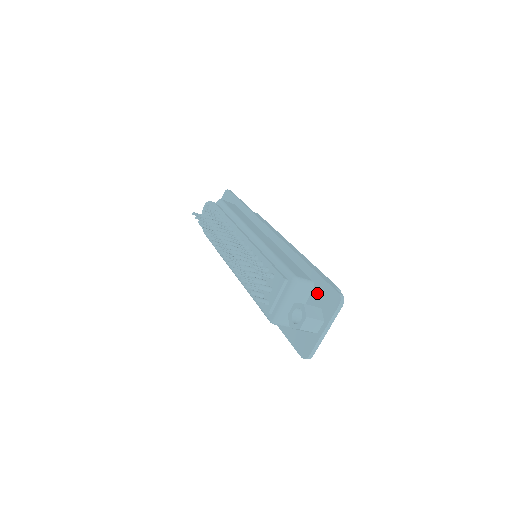
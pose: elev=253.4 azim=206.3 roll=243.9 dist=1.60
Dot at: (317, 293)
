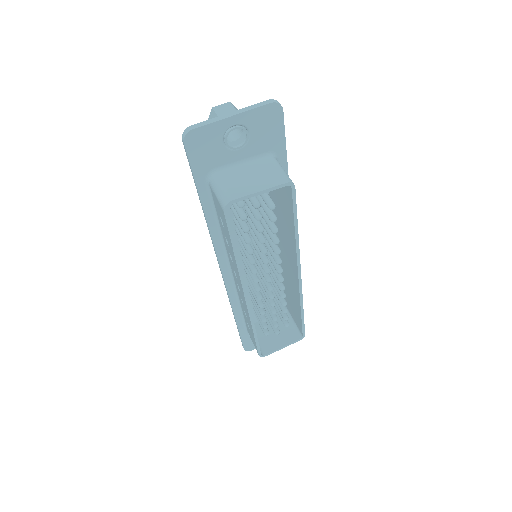
Dot at: (264, 142)
